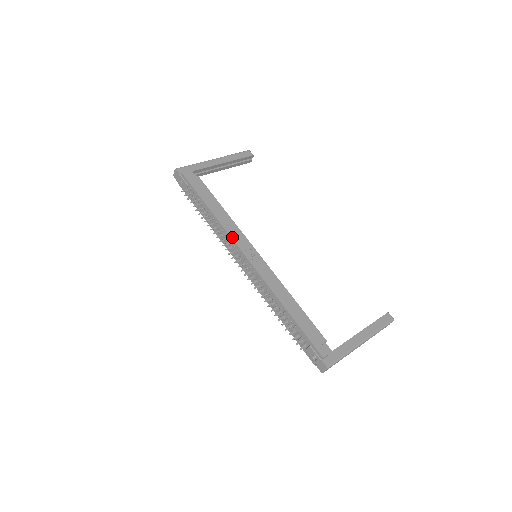
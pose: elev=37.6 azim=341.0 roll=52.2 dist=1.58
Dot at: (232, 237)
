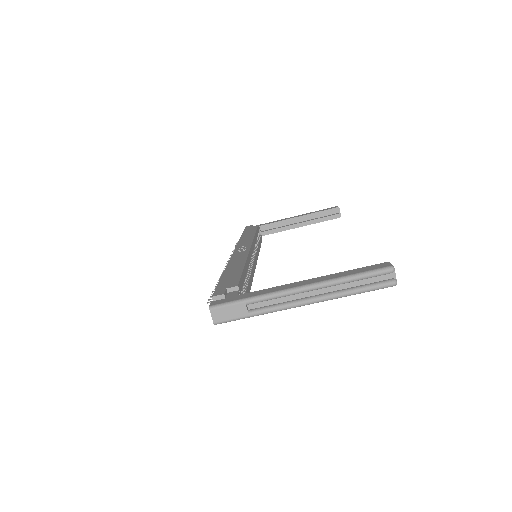
Dot at: (238, 244)
